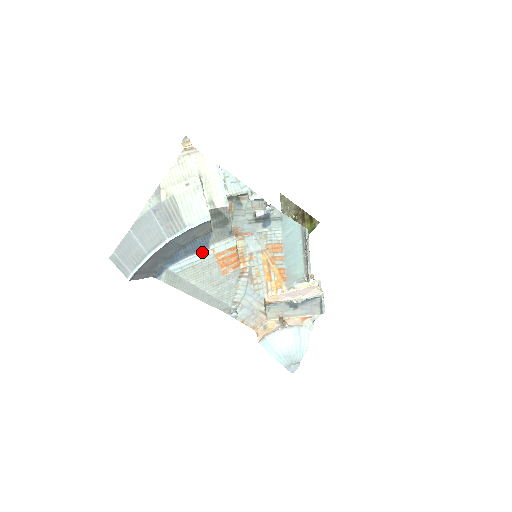
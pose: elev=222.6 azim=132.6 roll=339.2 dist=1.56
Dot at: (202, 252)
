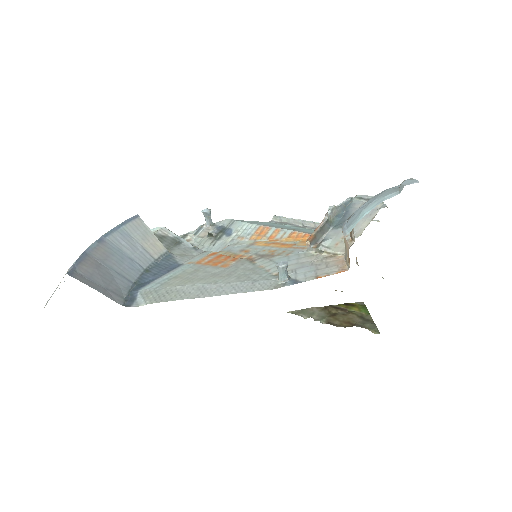
Dot at: (176, 269)
